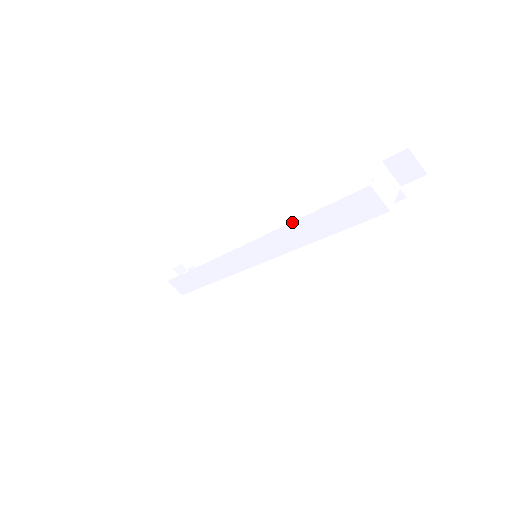
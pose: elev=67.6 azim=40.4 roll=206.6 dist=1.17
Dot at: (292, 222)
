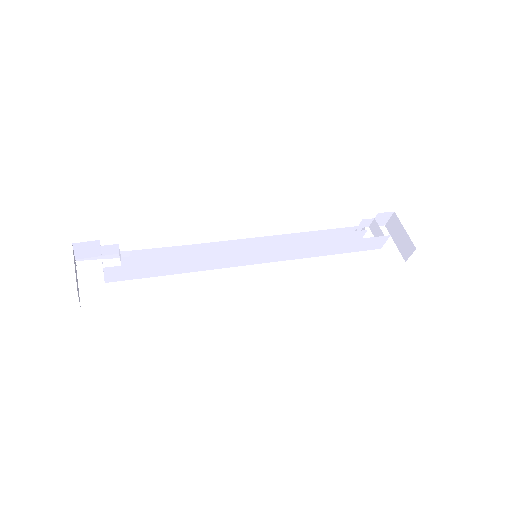
Dot at: (326, 242)
